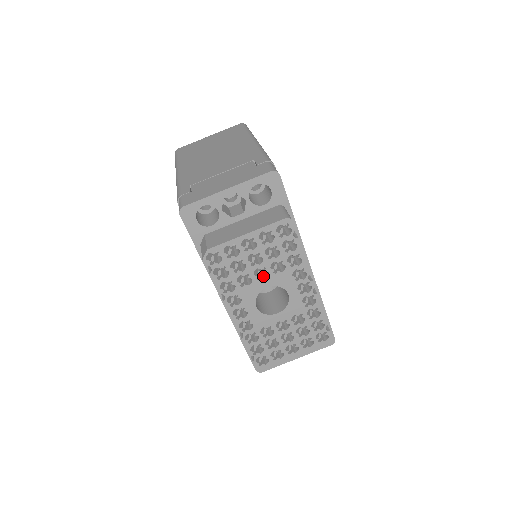
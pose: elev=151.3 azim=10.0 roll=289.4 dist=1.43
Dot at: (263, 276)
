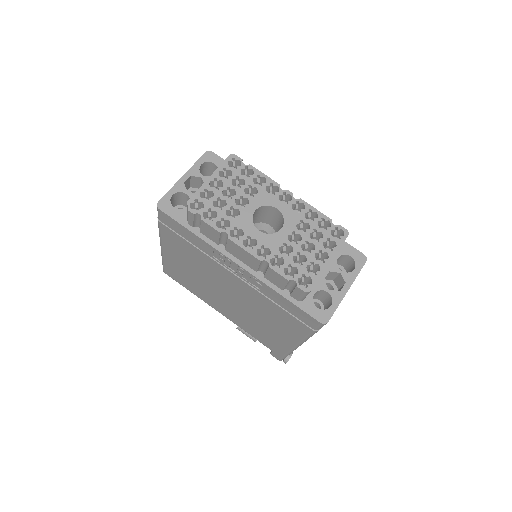
Dot at: (246, 206)
